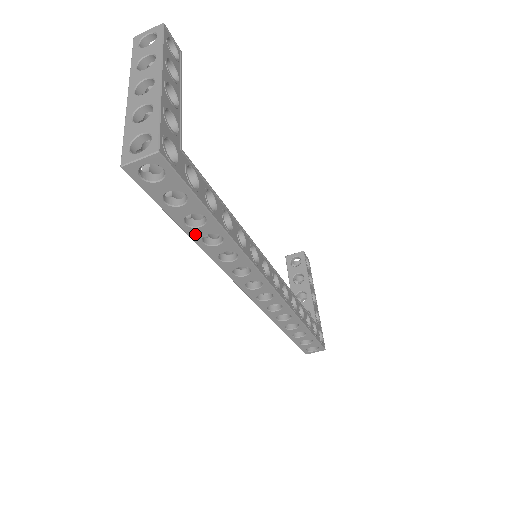
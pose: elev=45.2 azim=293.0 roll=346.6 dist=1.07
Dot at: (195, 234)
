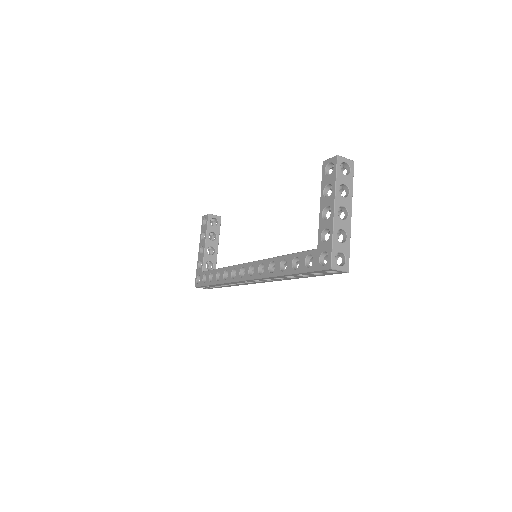
Dot at: (292, 275)
